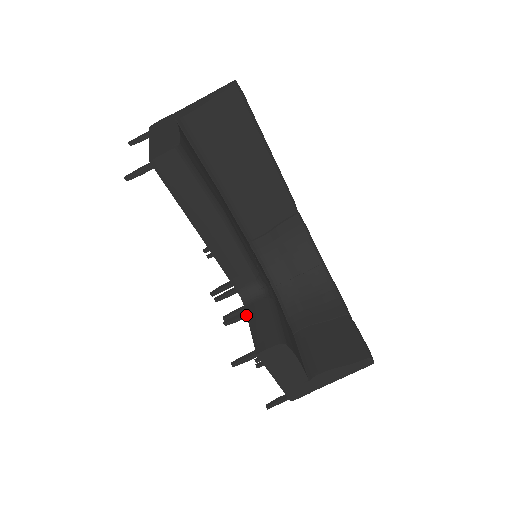
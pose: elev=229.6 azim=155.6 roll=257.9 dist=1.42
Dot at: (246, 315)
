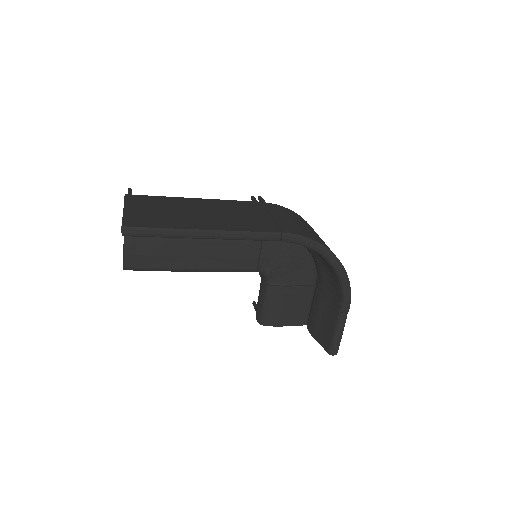
Dot at: occluded
